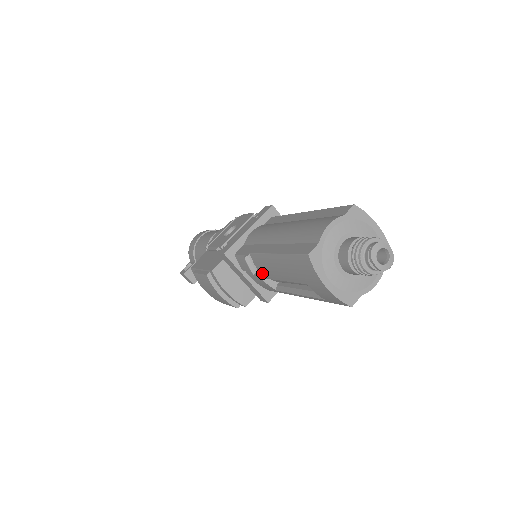
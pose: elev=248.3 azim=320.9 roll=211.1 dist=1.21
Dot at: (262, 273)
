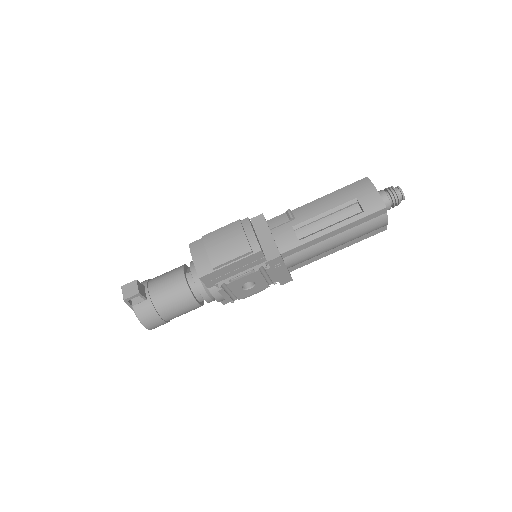
Dot at: (300, 218)
